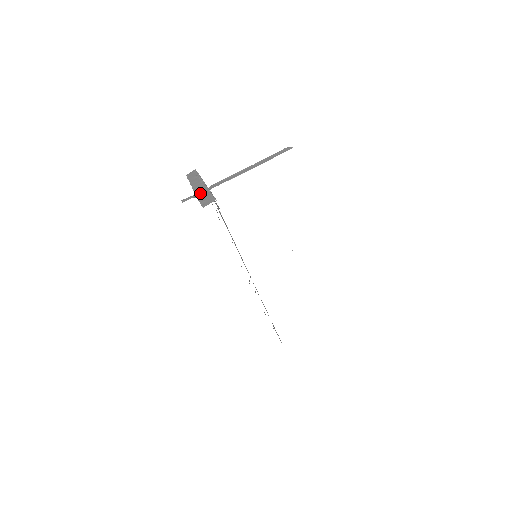
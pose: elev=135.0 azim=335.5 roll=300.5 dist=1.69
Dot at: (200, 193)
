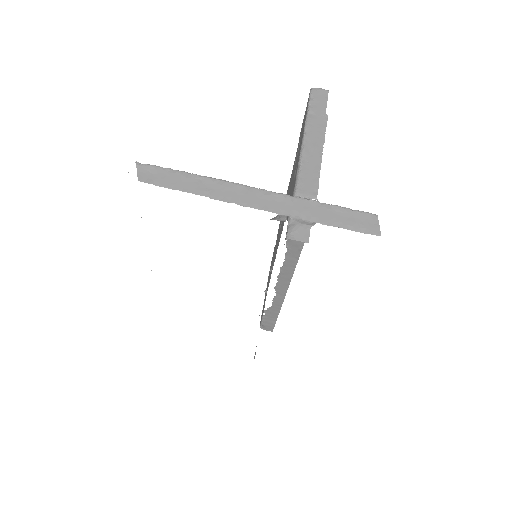
Dot at: (304, 212)
